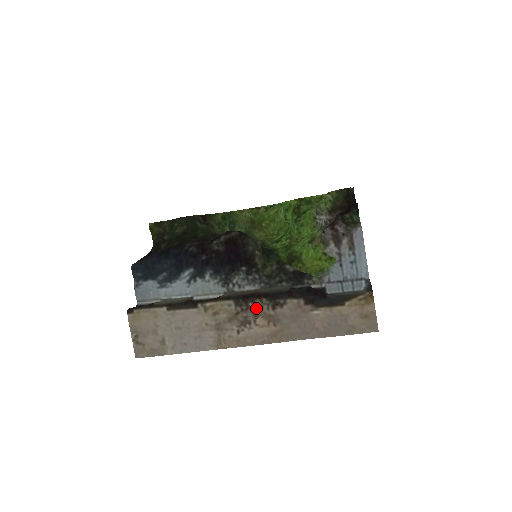
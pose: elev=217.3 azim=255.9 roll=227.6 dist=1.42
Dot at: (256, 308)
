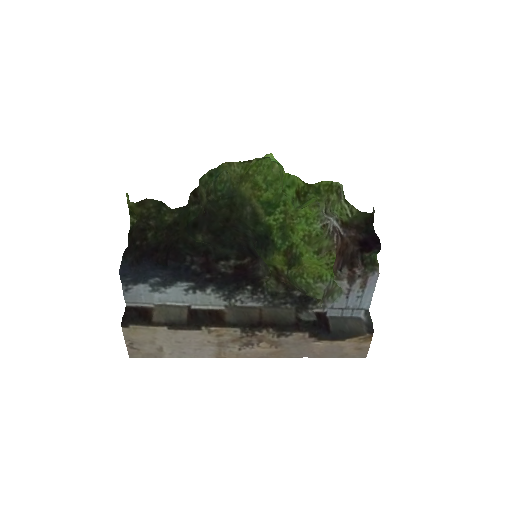
Dot at: (262, 336)
